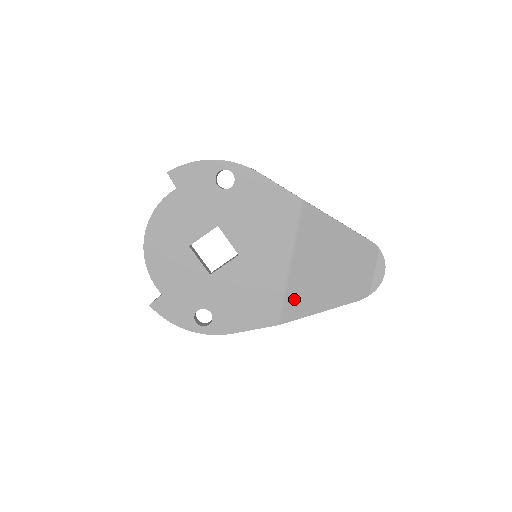
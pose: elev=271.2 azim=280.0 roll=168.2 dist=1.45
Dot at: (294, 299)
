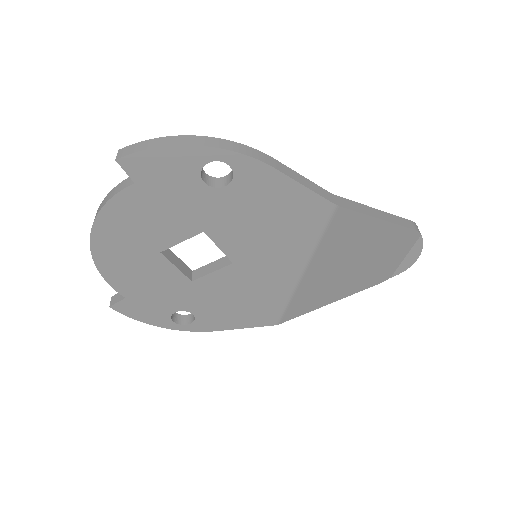
Dot at: (301, 301)
